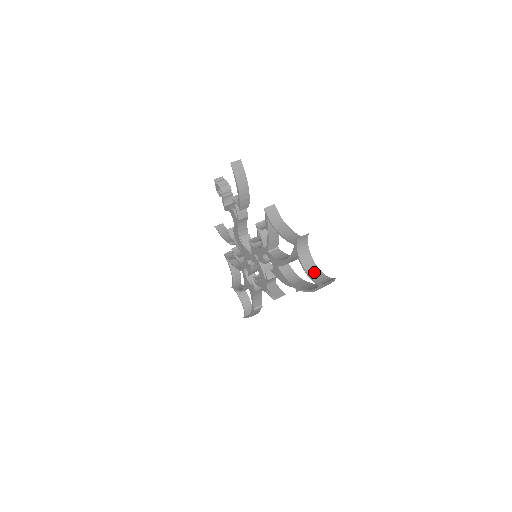
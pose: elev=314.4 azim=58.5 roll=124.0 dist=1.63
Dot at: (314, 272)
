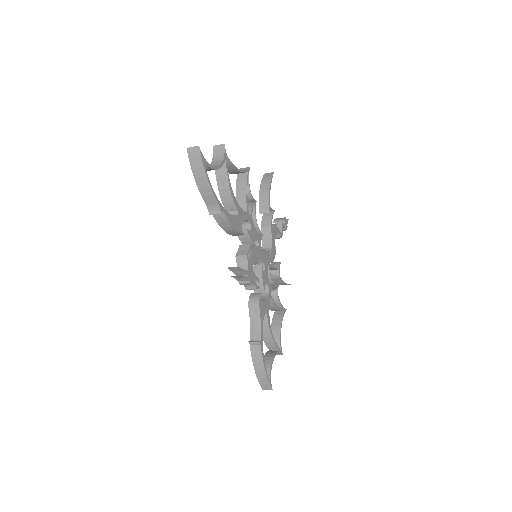
Dot at: occluded
